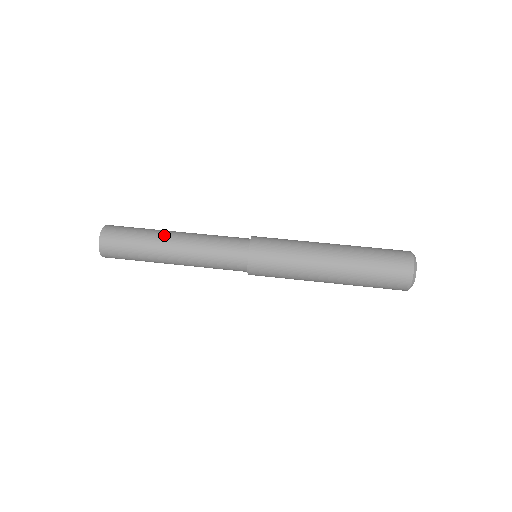
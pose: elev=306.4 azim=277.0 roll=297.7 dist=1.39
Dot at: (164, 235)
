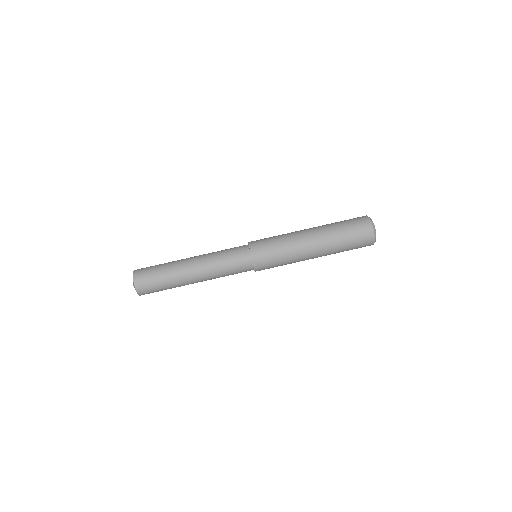
Dot at: (187, 282)
